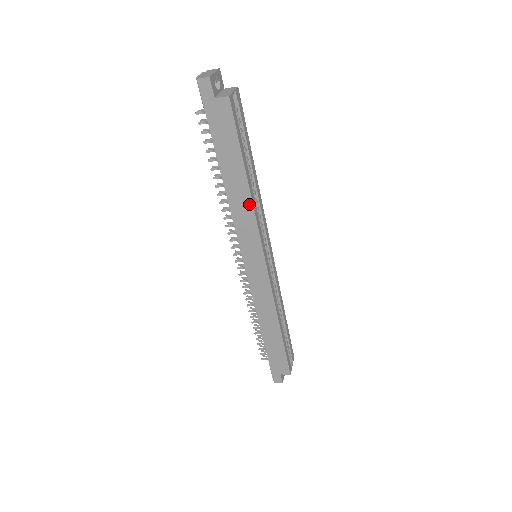
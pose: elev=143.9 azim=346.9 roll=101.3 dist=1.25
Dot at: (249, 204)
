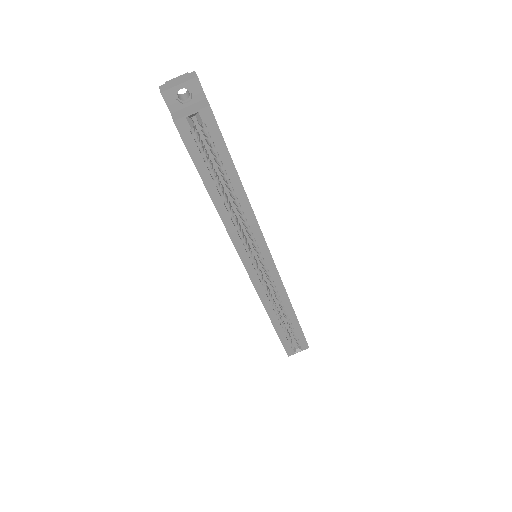
Dot at: (221, 218)
